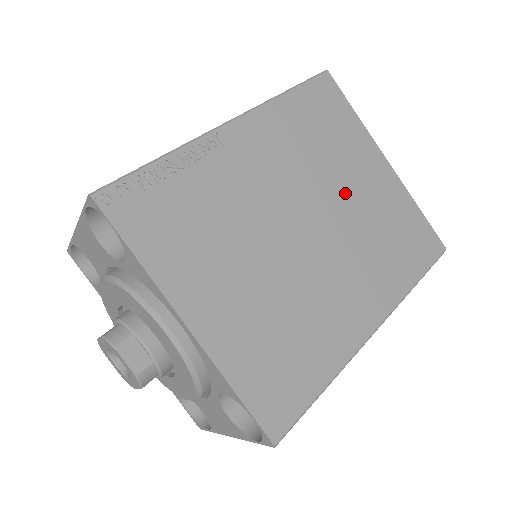
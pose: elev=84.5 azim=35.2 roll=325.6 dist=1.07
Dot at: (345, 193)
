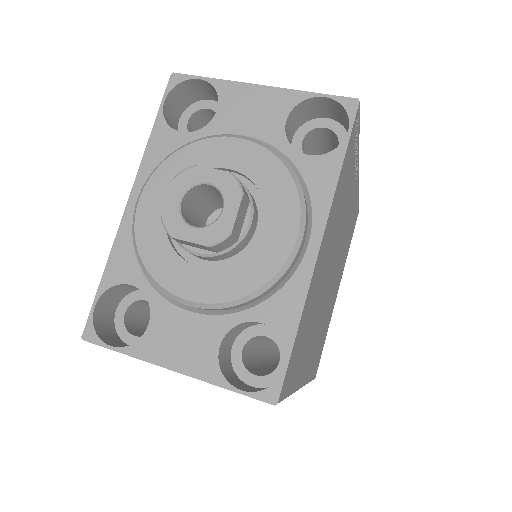
Dot at: (335, 283)
